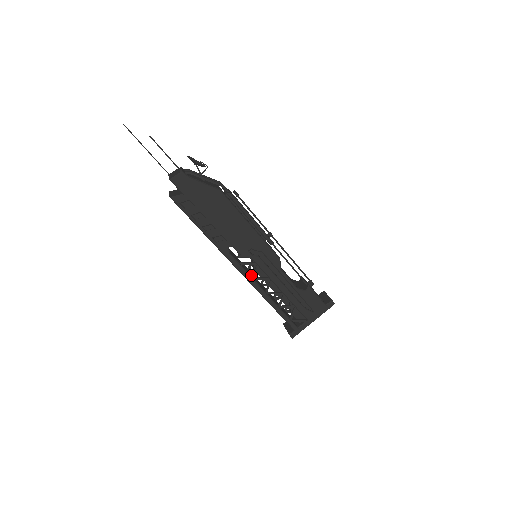
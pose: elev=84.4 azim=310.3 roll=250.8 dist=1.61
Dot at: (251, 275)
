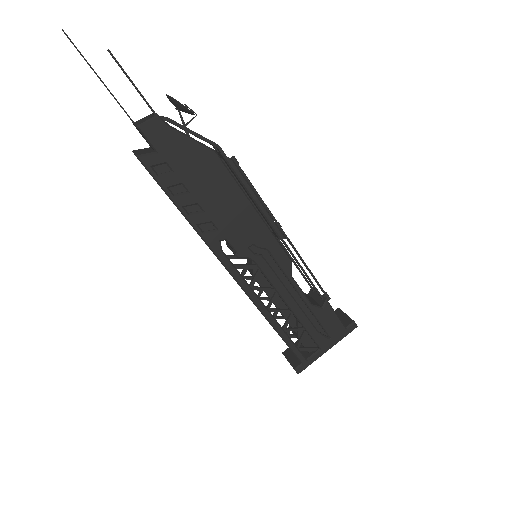
Dot at: occluded
